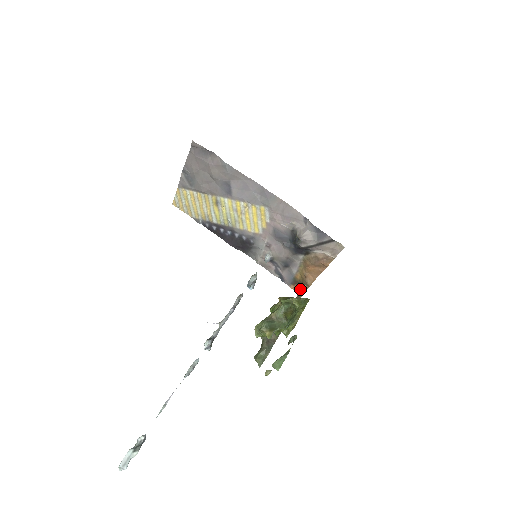
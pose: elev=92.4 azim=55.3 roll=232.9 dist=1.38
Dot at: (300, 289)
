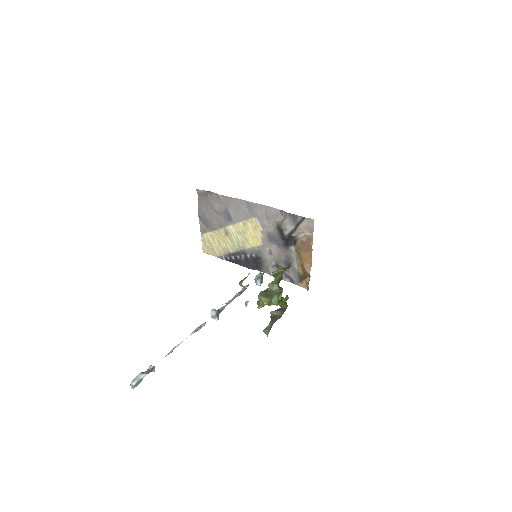
Dot at: (306, 282)
